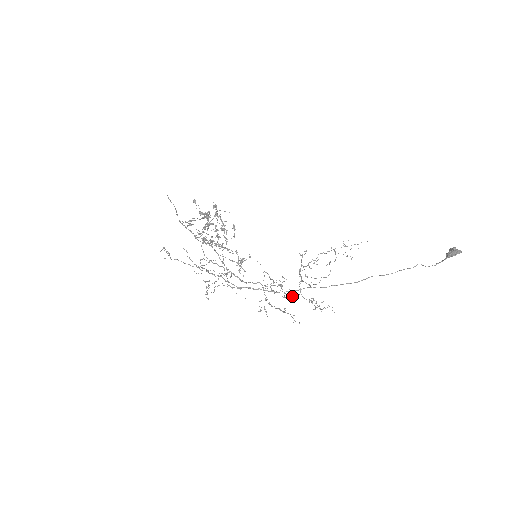
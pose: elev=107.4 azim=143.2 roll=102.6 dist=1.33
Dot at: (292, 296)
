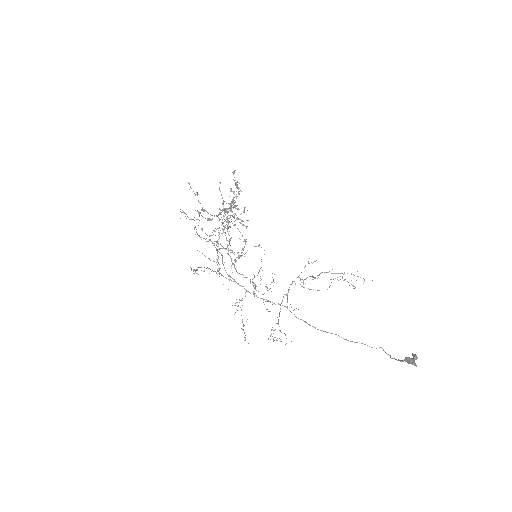
Dot at: occluded
